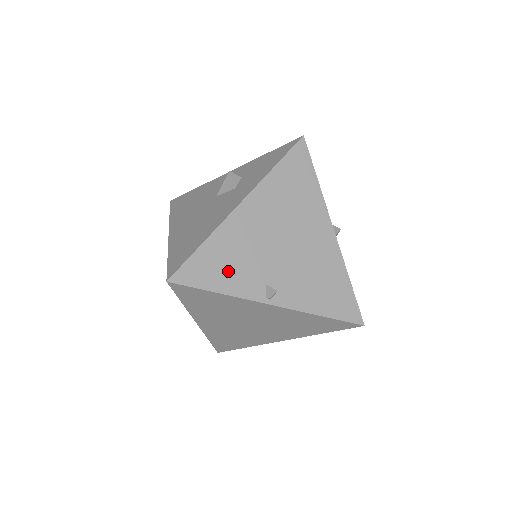
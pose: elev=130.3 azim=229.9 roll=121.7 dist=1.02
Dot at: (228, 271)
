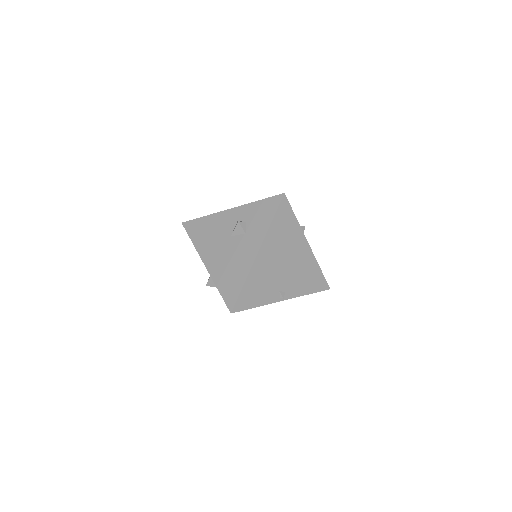
Dot at: (259, 293)
